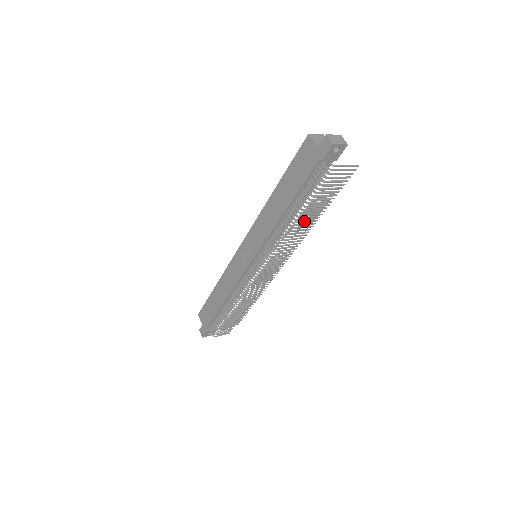
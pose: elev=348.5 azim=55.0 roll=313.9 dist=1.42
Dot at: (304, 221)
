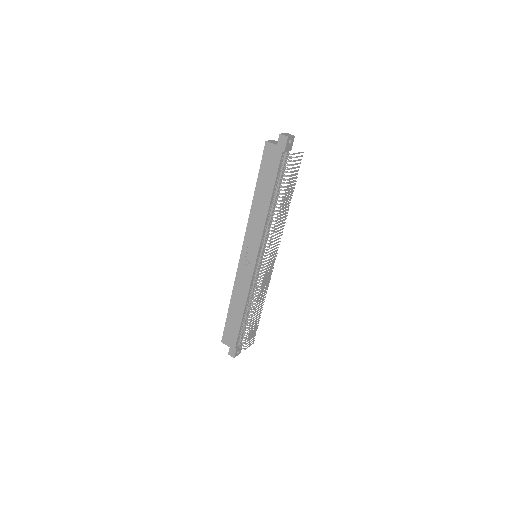
Dot at: (285, 204)
